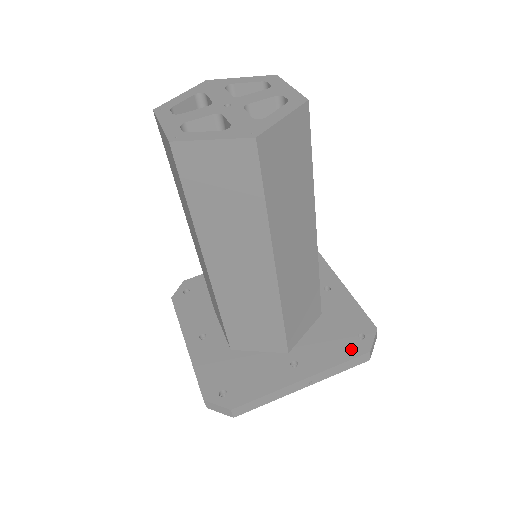
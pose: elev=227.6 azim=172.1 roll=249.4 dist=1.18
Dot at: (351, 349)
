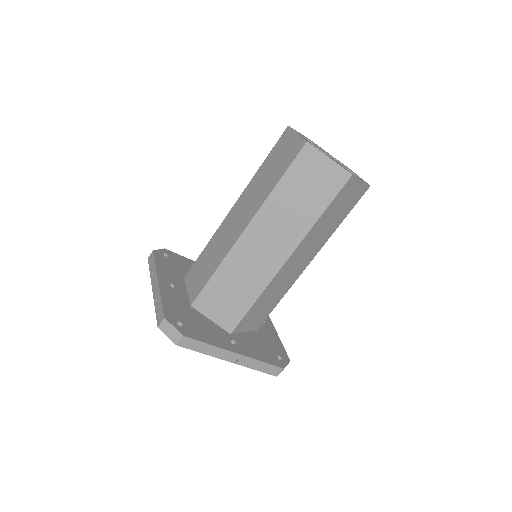
Dot at: (272, 359)
